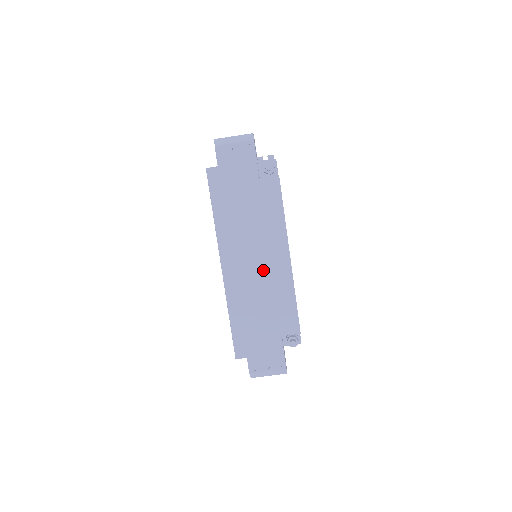
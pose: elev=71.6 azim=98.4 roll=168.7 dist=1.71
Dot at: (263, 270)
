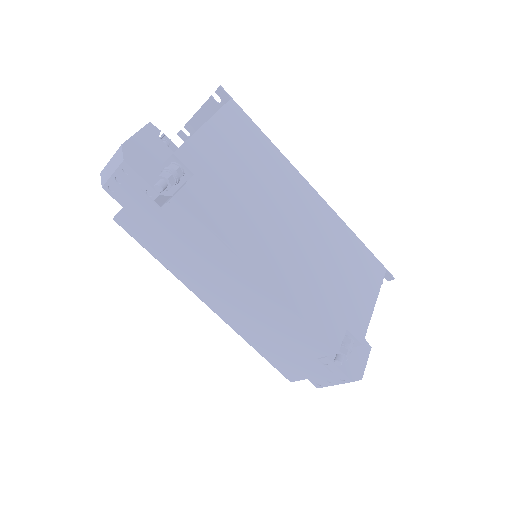
Dot at: (247, 301)
